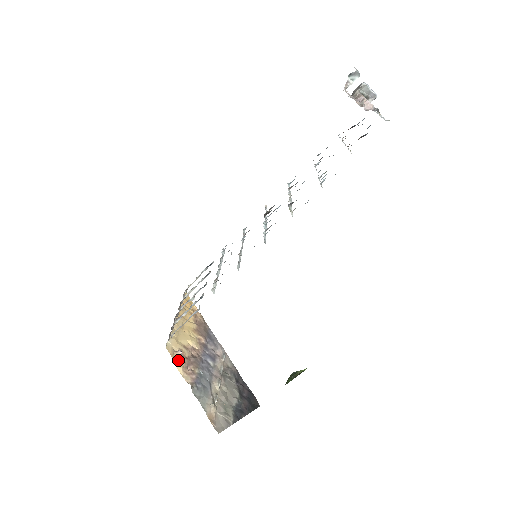
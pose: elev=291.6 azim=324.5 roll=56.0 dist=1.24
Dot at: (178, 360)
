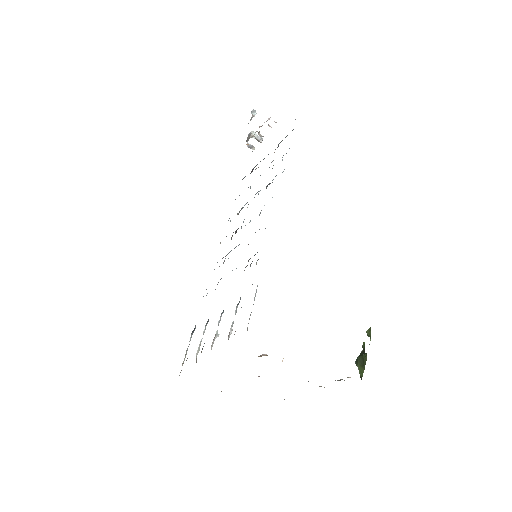
Dot at: occluded
